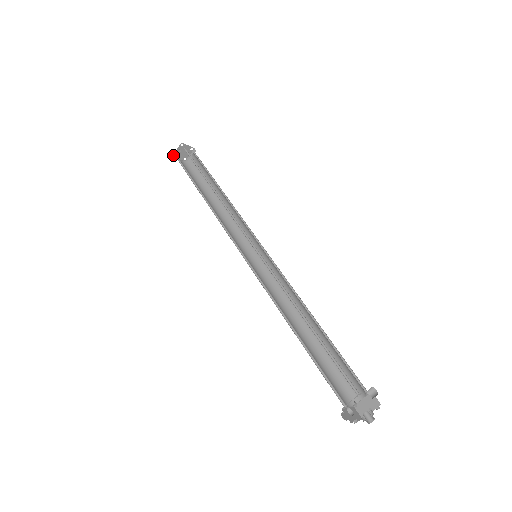
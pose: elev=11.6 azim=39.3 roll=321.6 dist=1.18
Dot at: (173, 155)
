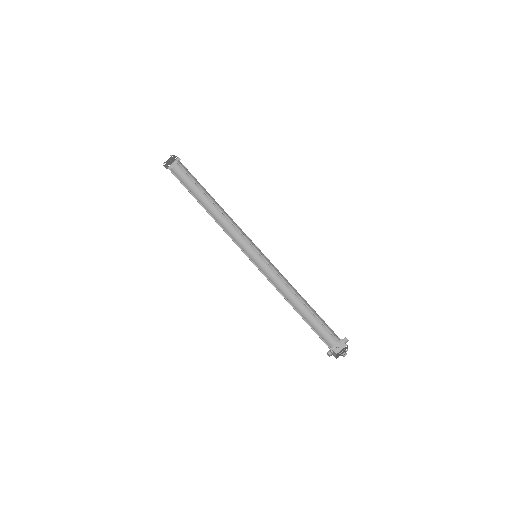
Dot at: occluded
